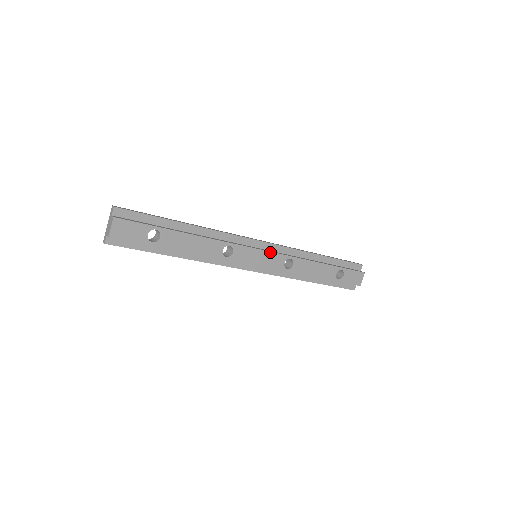
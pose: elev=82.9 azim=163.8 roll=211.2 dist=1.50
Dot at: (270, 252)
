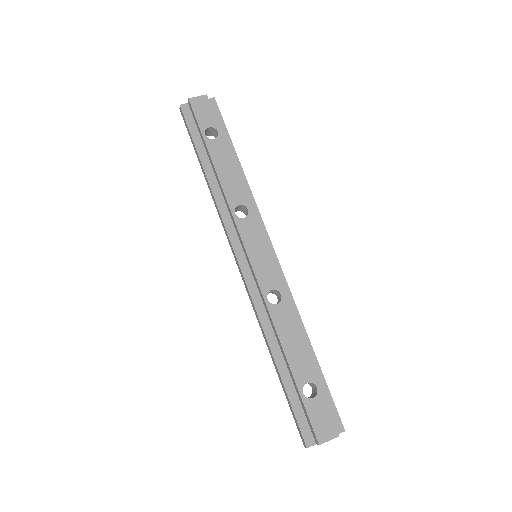
Dot at: (271, 262)
